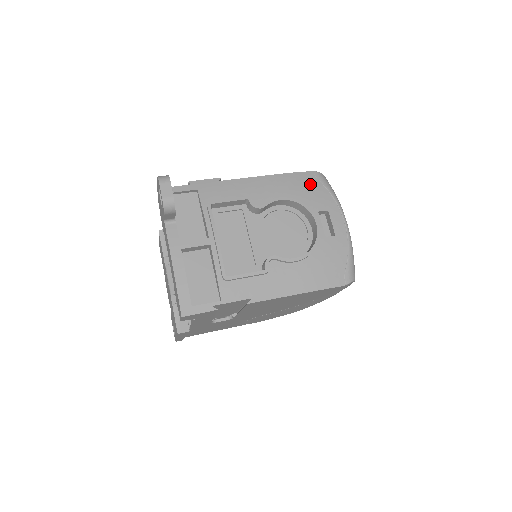
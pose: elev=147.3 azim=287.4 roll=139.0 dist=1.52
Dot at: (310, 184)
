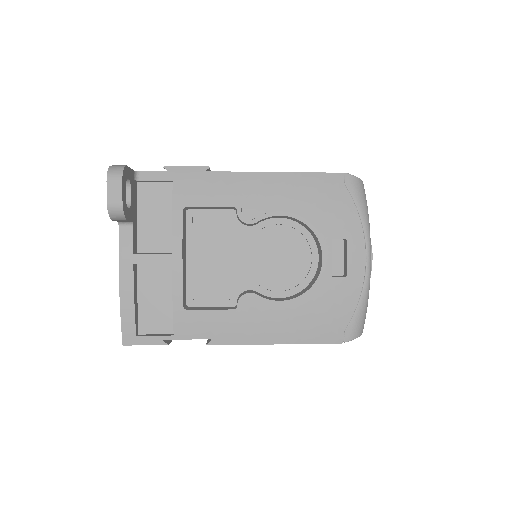
Dot at: (333, 194)
